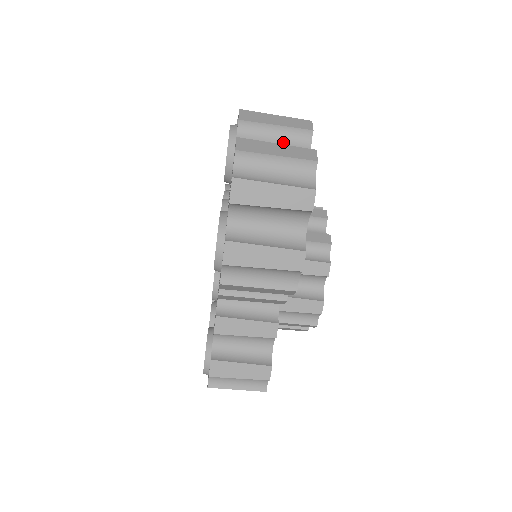
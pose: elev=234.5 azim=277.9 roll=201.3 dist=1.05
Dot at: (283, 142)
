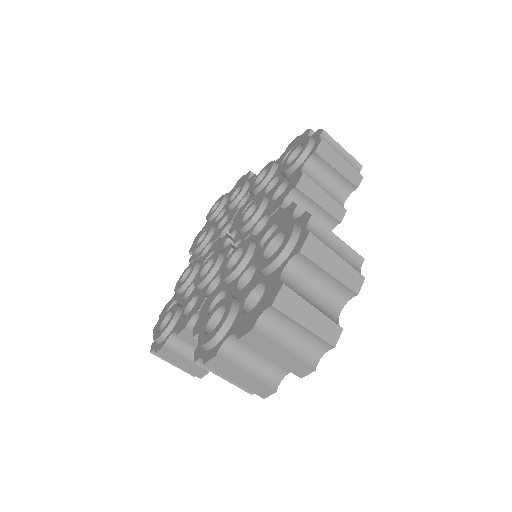
Dot at: (325, 288)
